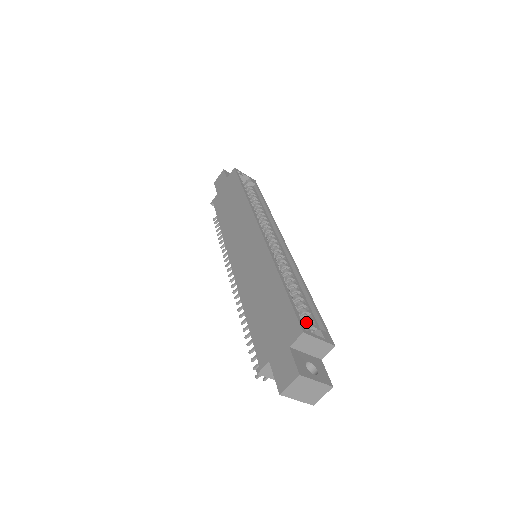
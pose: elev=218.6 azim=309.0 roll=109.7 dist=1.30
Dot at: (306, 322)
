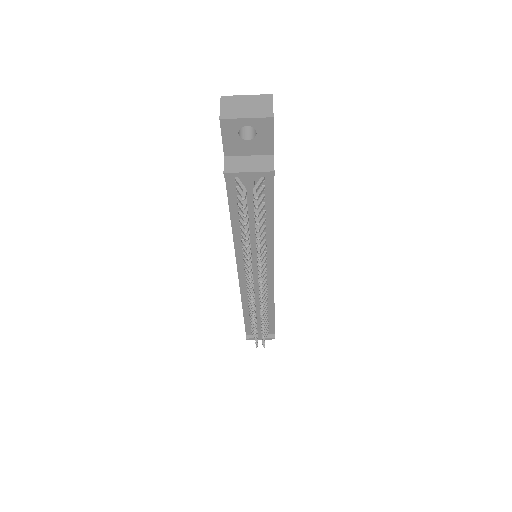
Dot at: occluded
